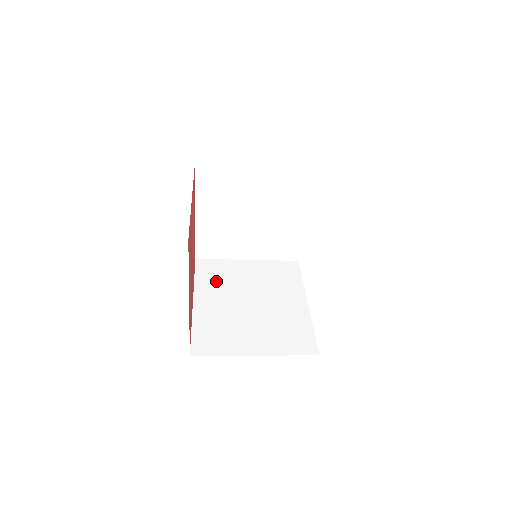
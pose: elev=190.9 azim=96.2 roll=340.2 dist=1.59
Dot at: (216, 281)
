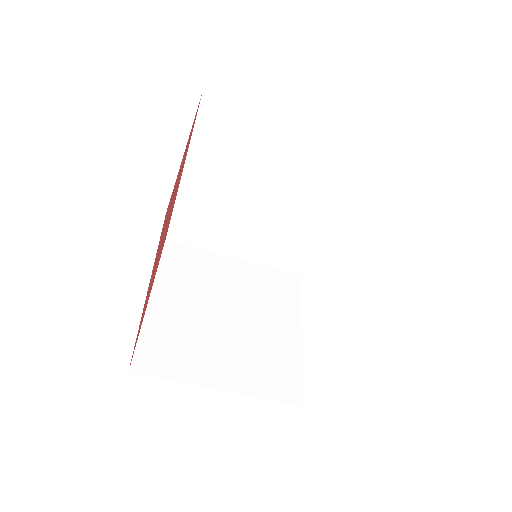
Dot at: occluded
